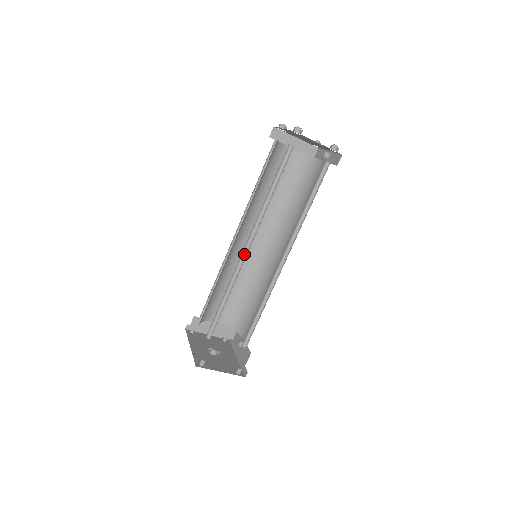
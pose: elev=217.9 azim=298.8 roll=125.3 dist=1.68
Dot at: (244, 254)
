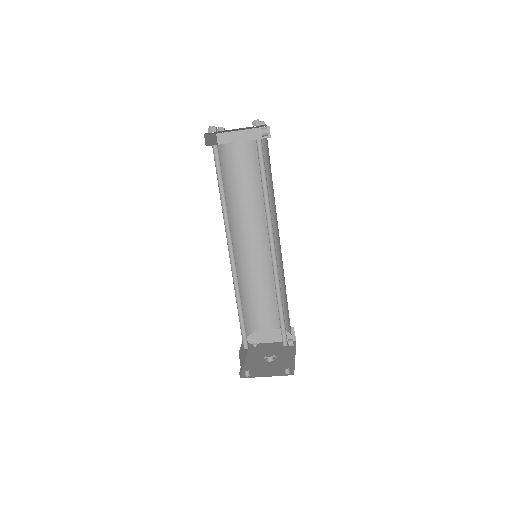
Dot at: (234, 261)
